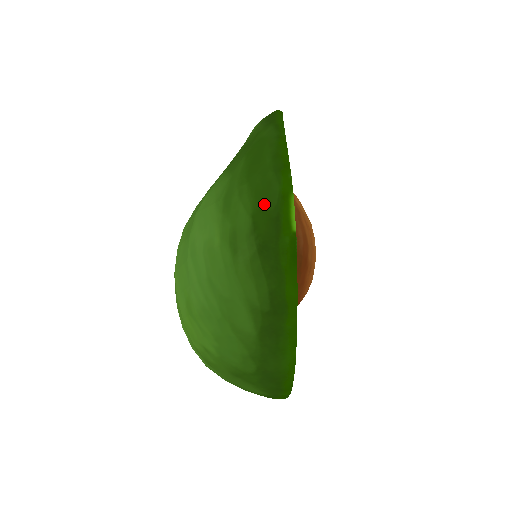
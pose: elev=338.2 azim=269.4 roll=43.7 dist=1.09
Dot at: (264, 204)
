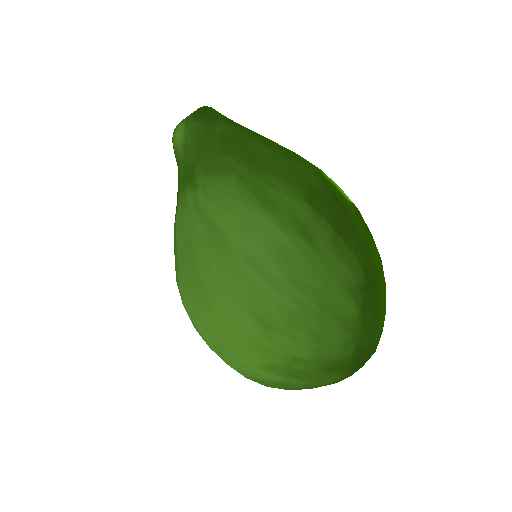
Dot at: (309, 187)
